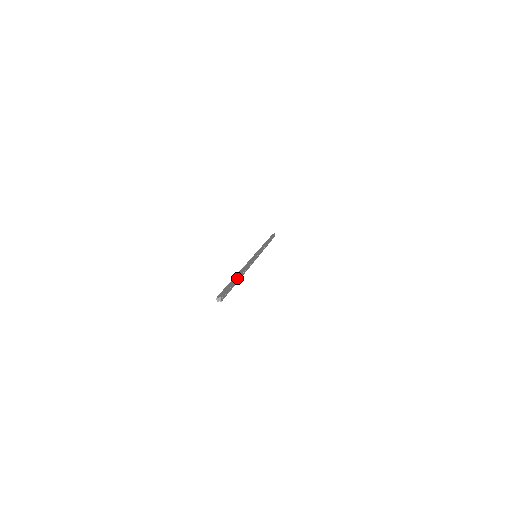
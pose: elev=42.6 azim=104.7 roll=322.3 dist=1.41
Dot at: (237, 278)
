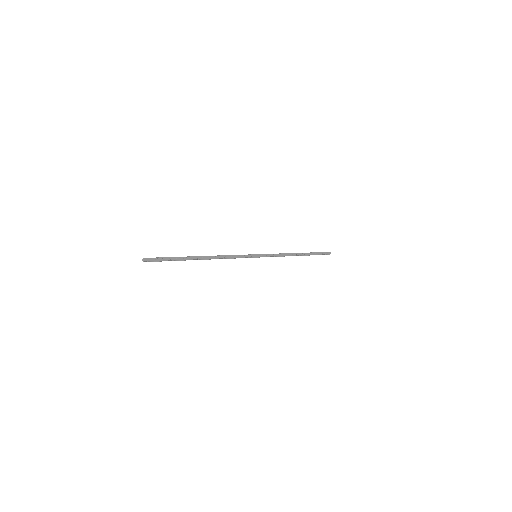
Dot at: (190, 257)
